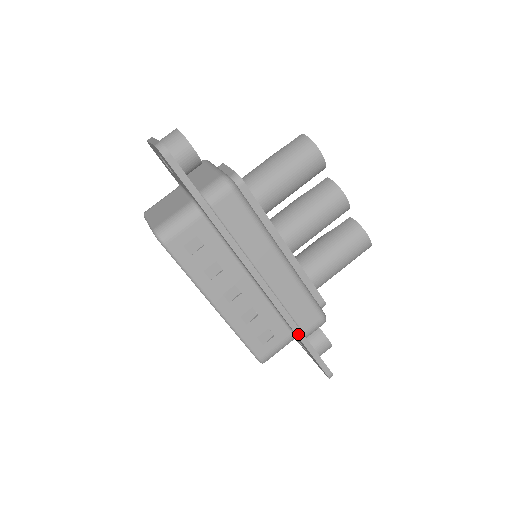
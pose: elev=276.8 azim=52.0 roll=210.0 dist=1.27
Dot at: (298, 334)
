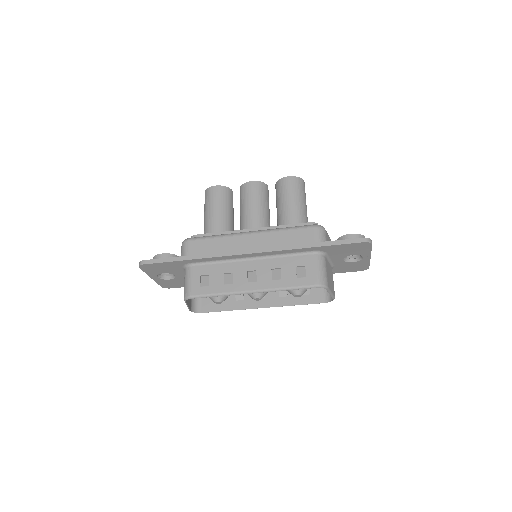
Dot at: (309, 247)
